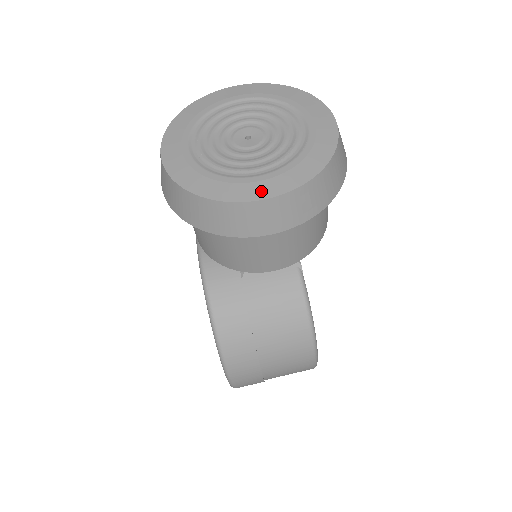
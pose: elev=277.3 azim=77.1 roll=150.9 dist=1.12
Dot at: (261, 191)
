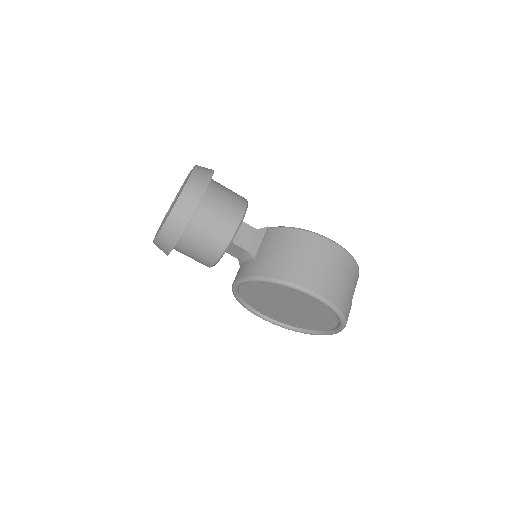
Dot at: (183, 188)
